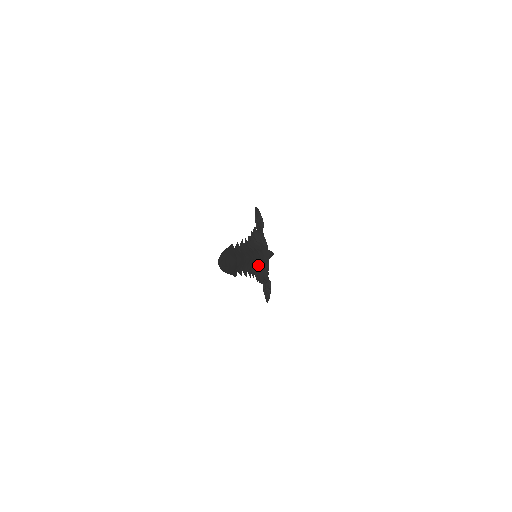
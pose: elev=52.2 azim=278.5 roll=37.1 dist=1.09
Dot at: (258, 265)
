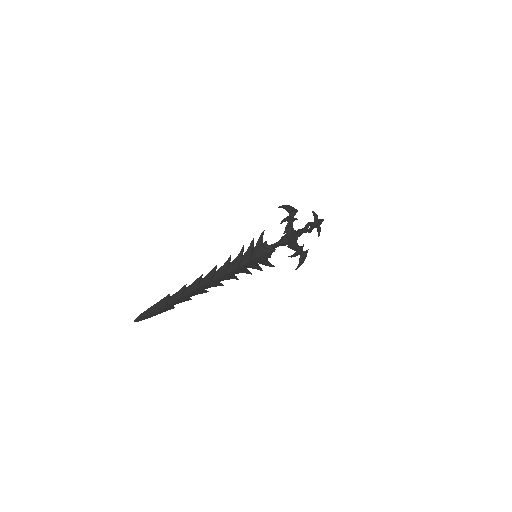
Dot at: (250, 266)
